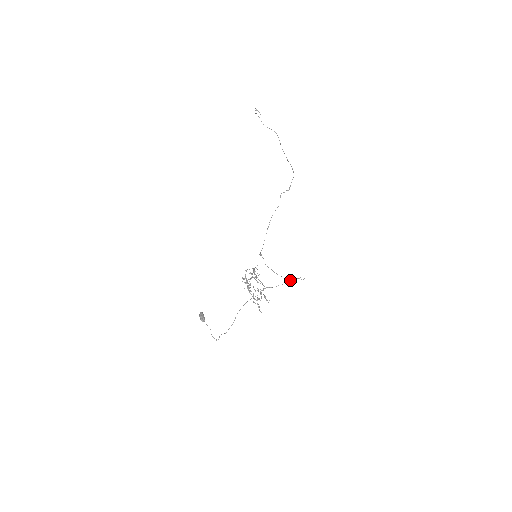
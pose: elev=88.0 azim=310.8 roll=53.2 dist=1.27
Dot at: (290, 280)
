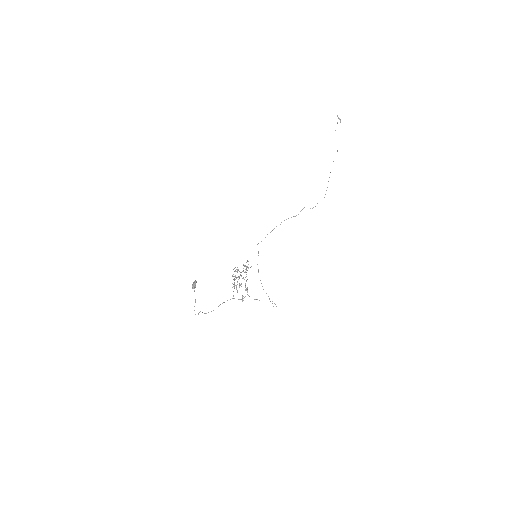
Dot at: occluded
